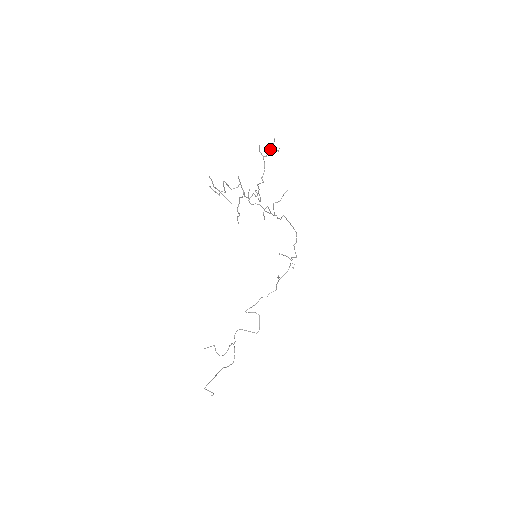
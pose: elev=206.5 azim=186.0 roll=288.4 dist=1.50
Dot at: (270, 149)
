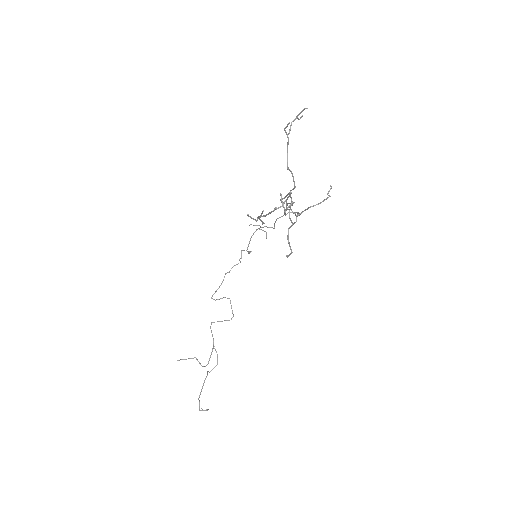
Dot at: (293, 120)
